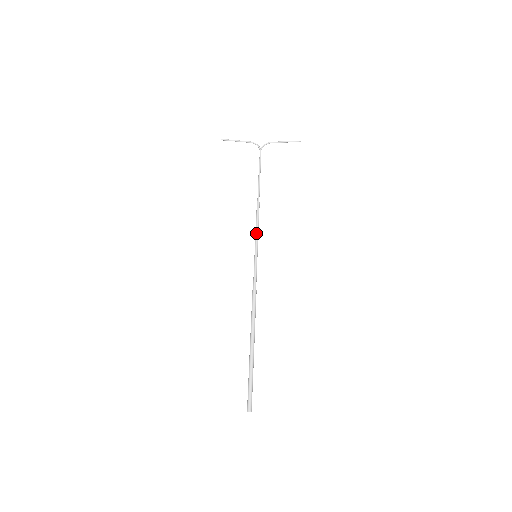
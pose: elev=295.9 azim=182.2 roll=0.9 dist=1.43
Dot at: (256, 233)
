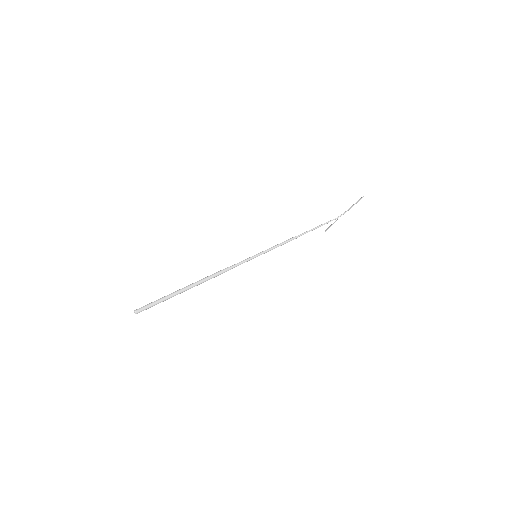
Dot at: (272, 247)
